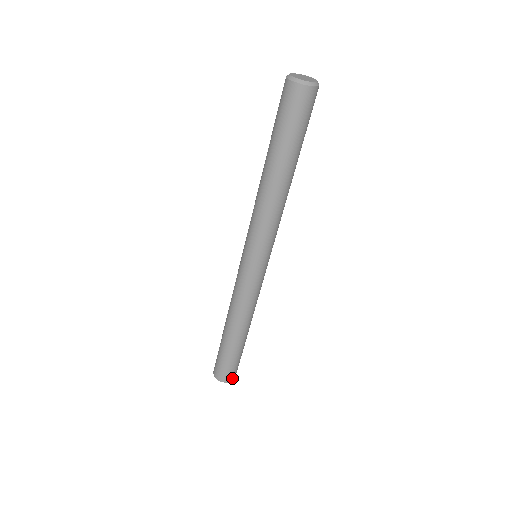
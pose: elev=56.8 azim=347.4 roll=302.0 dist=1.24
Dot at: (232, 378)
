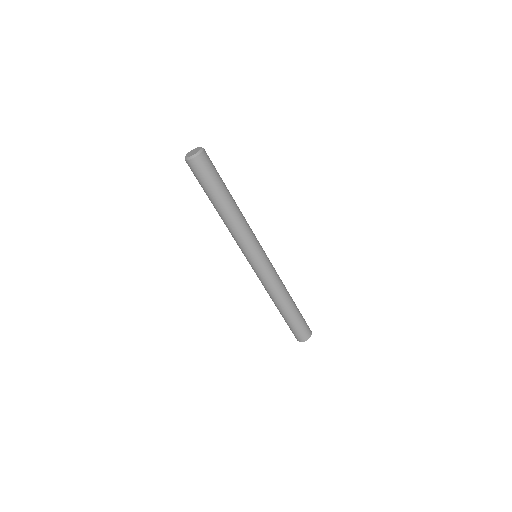
Dot at: (310, 332)
